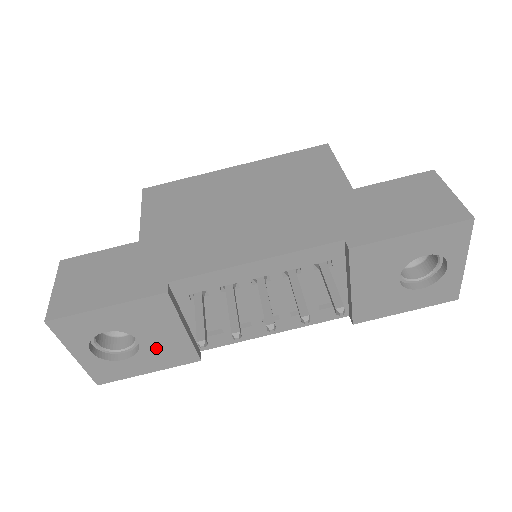
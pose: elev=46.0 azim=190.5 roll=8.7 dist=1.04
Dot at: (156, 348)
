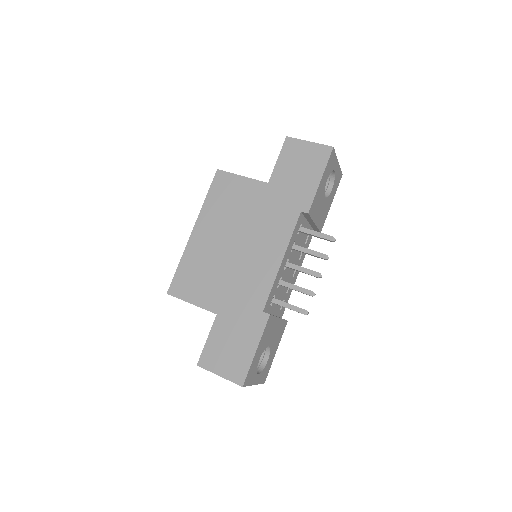
Dot at: (274, 339)
